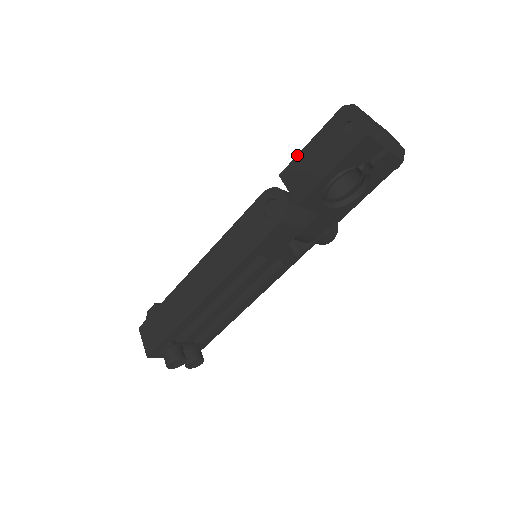
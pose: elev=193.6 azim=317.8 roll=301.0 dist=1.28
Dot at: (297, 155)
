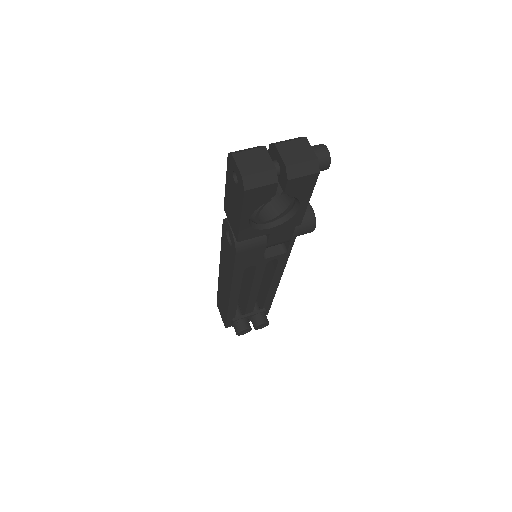
Dot at: occluded
